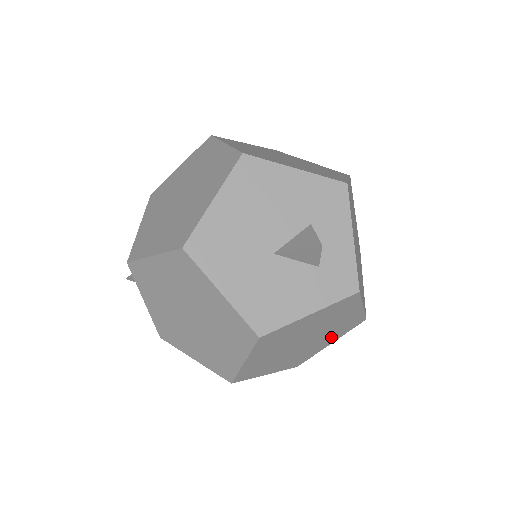
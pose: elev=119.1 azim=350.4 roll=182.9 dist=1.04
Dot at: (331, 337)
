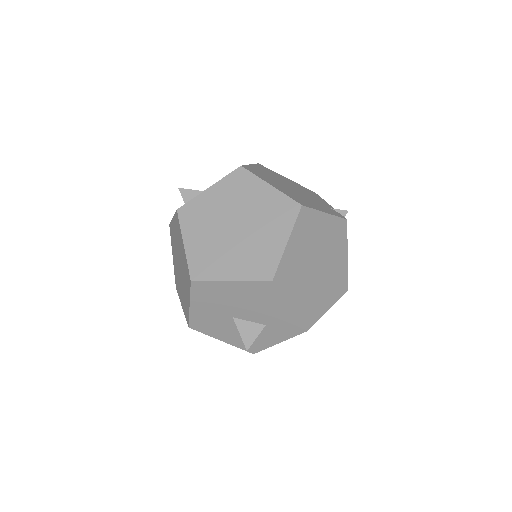
Dot at: occluded
